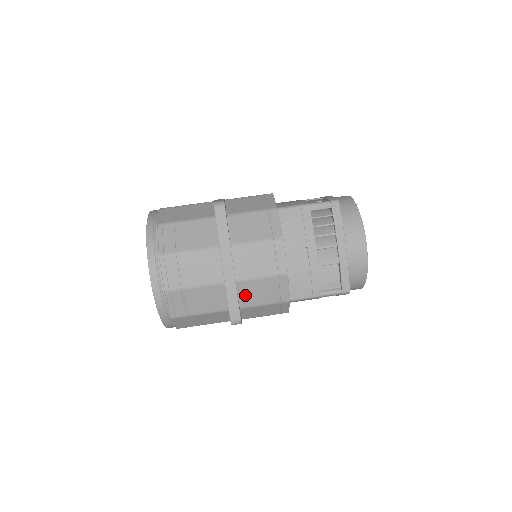
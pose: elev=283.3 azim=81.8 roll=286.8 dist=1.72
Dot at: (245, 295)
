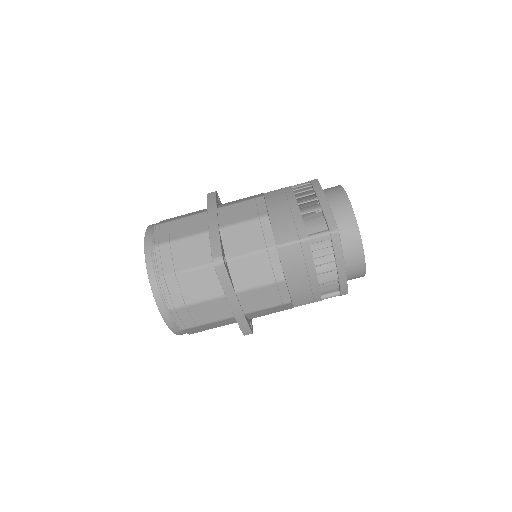
Dot at: (253, 315)
